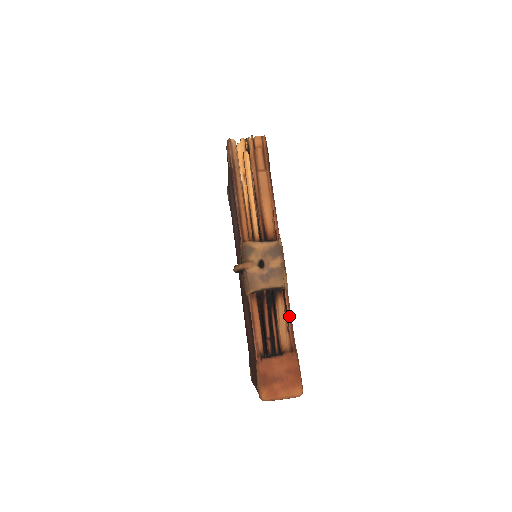
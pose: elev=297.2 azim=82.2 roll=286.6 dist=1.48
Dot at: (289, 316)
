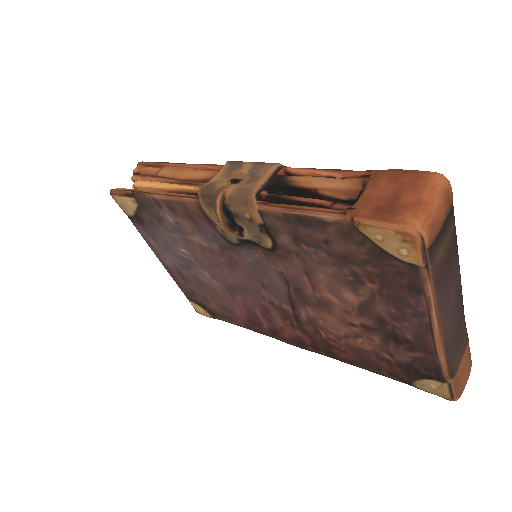
Dot at: (320, 171)
